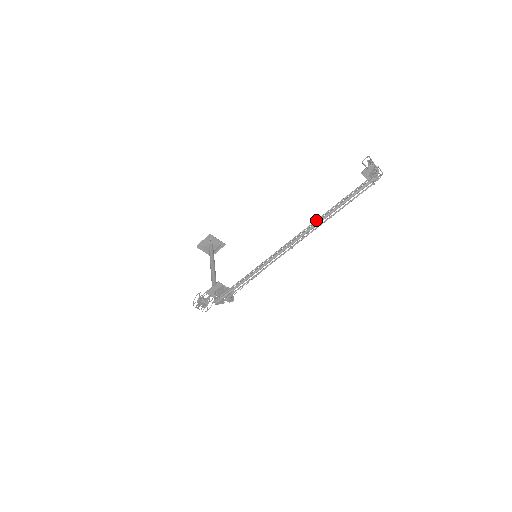
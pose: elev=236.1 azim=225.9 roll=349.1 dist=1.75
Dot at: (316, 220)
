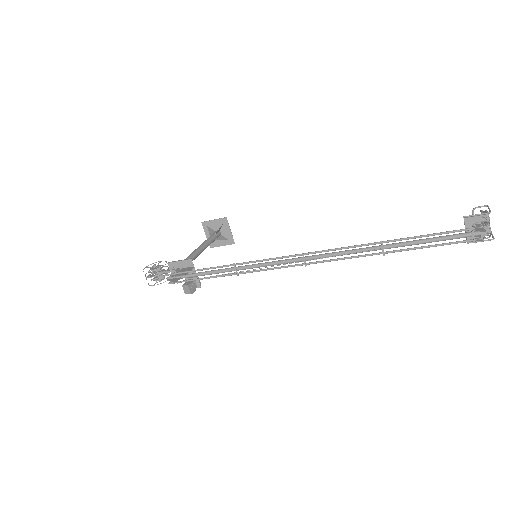
Dot at: (362, 244)
